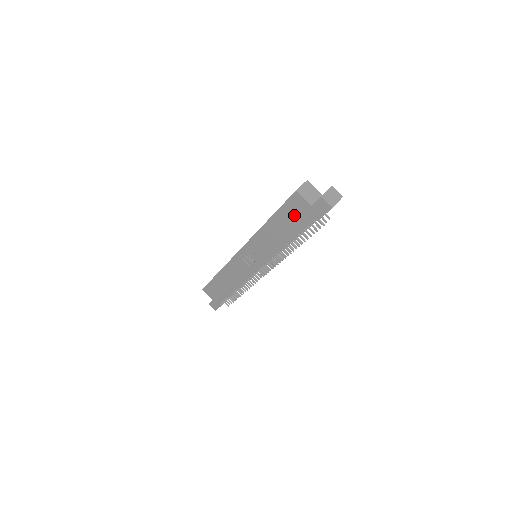
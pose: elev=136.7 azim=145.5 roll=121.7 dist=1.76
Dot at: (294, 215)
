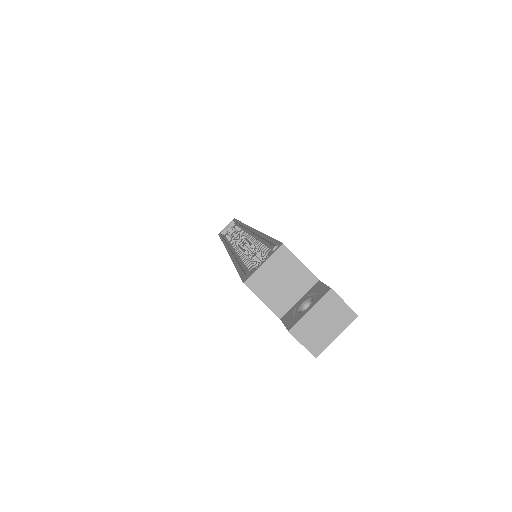
Dot at: occluded
